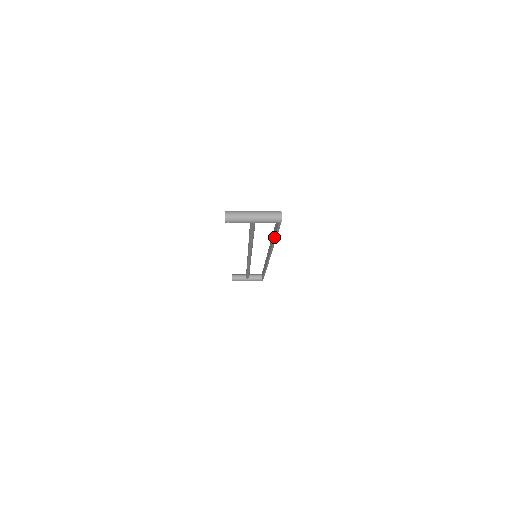
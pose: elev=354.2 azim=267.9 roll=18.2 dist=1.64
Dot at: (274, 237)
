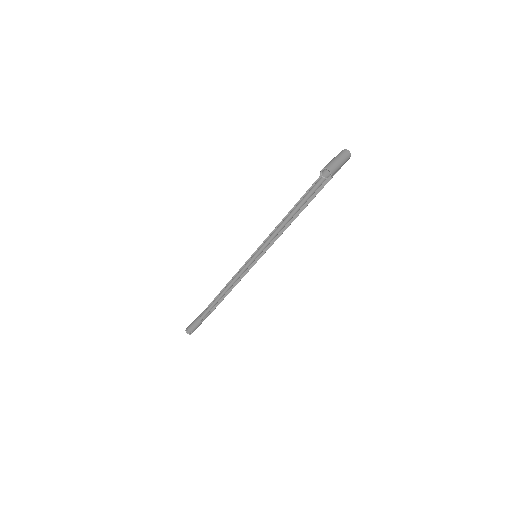
Dot at: occluded
